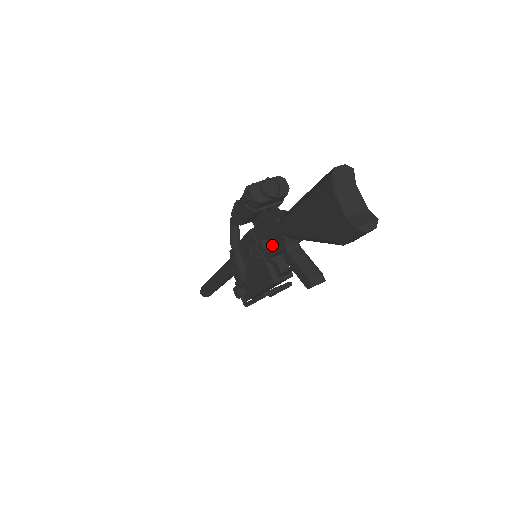
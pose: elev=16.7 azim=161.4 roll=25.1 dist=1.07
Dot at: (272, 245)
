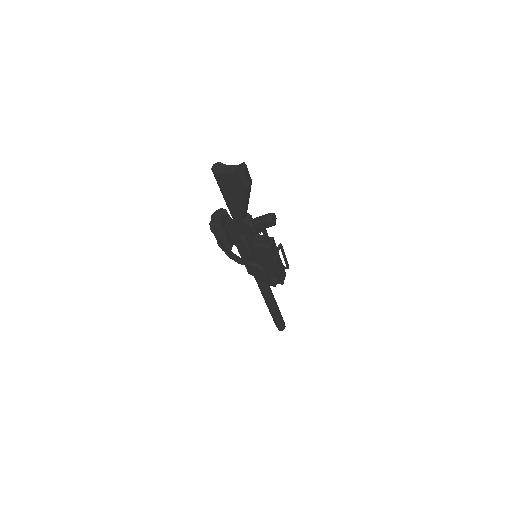
Dot at: (246, 234)
